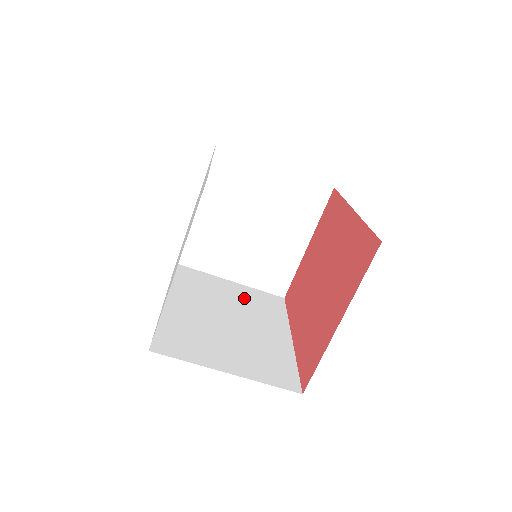
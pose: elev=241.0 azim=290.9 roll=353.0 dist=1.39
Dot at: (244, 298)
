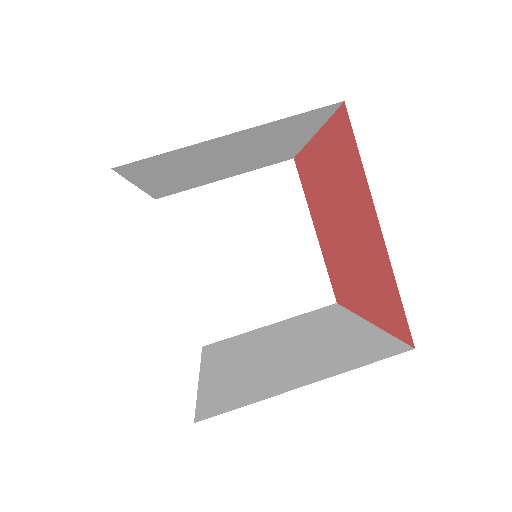
Dot at: (291, 326)
